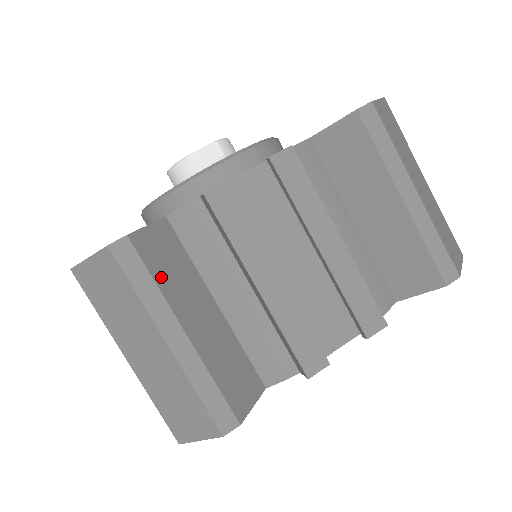
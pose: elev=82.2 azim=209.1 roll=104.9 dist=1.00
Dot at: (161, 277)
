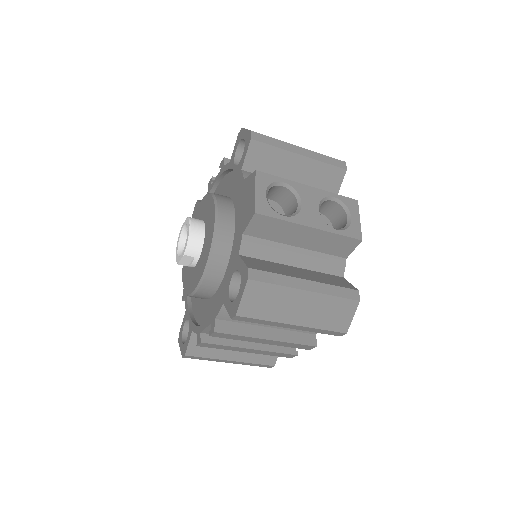
Dot at: (208, 354)
